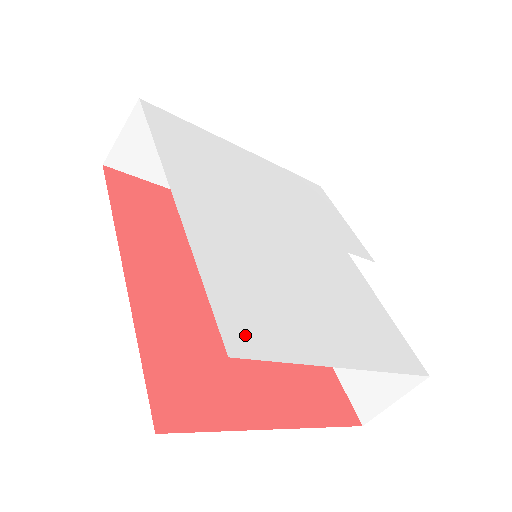
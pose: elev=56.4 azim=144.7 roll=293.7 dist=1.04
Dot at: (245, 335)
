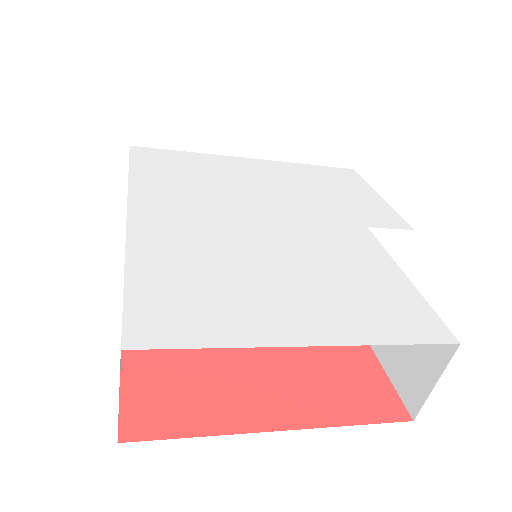
Dot at: (156, 327)
